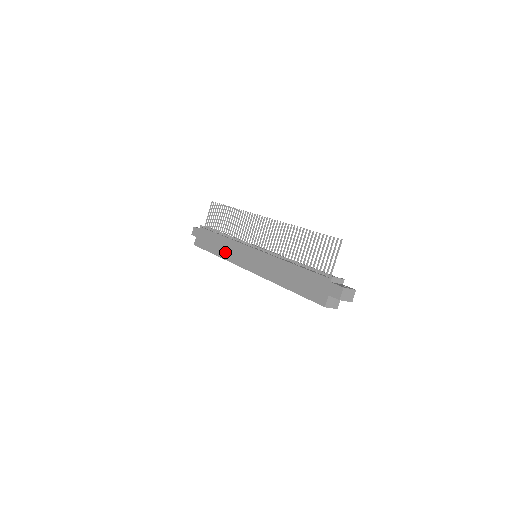
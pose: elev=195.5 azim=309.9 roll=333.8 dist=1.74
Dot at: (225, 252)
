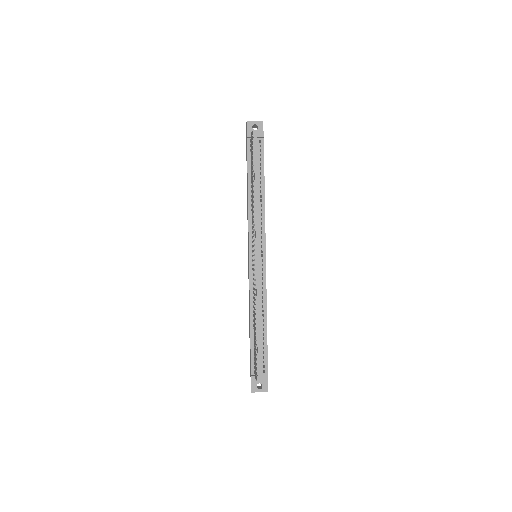
Dot at: (247, 210)
